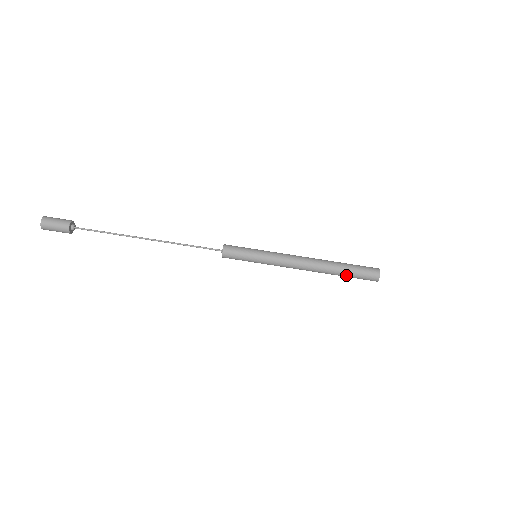
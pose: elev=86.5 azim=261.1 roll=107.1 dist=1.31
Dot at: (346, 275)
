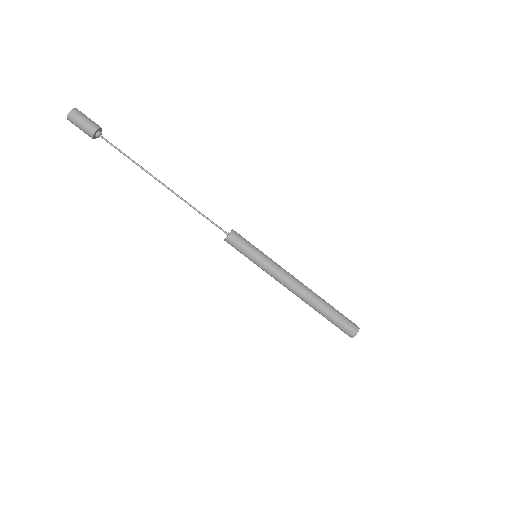
Dot at: (325, 317)
